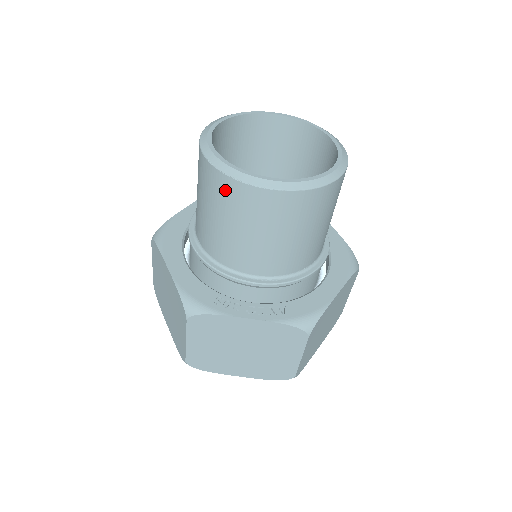
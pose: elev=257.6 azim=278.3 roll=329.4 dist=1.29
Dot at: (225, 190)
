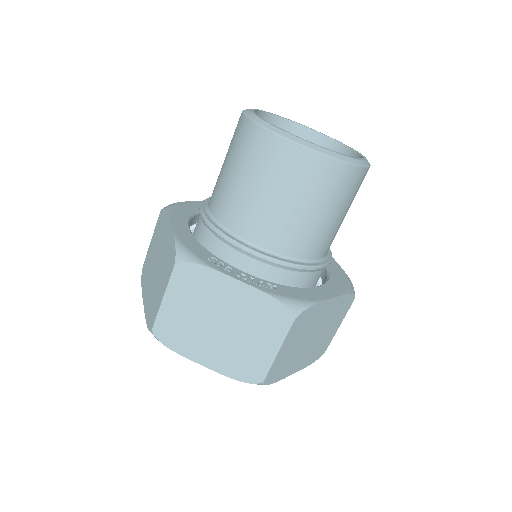
Dot at: (255, 142)
